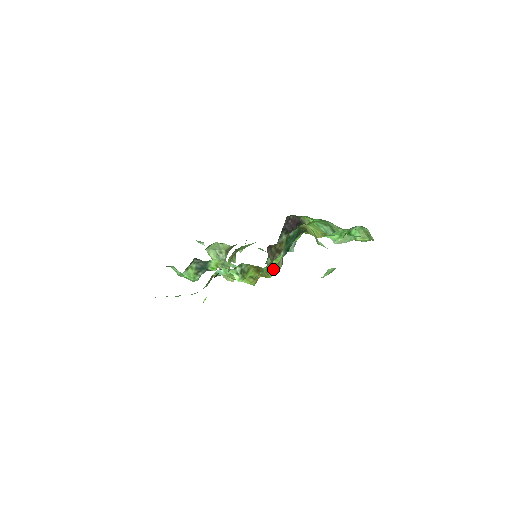
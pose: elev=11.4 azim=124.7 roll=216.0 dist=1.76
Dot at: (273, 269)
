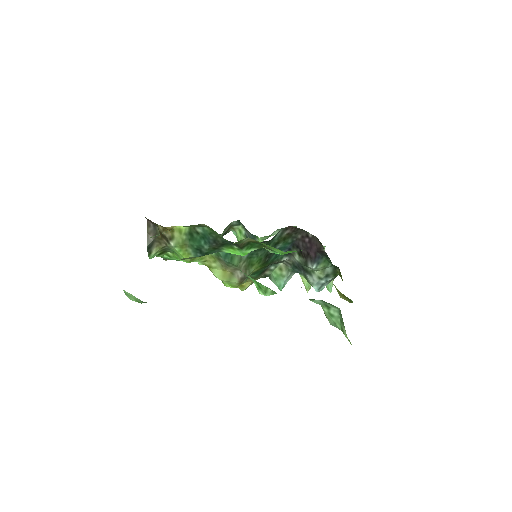
Dot at: (220, 274)
